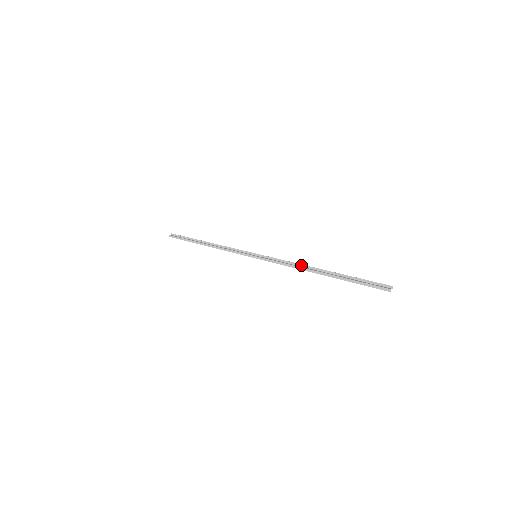
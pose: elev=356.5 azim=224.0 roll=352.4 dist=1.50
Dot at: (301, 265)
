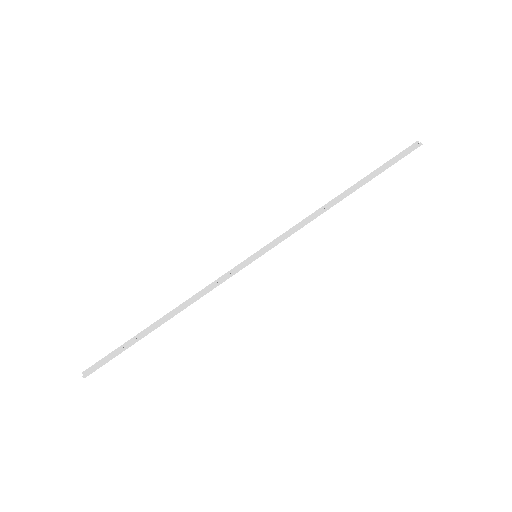
Dot at: (318, 210)
